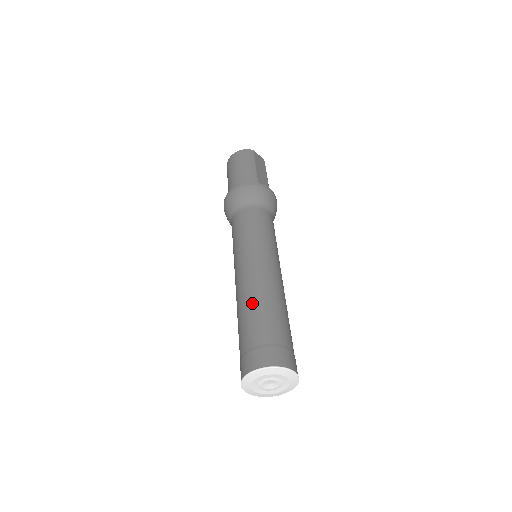
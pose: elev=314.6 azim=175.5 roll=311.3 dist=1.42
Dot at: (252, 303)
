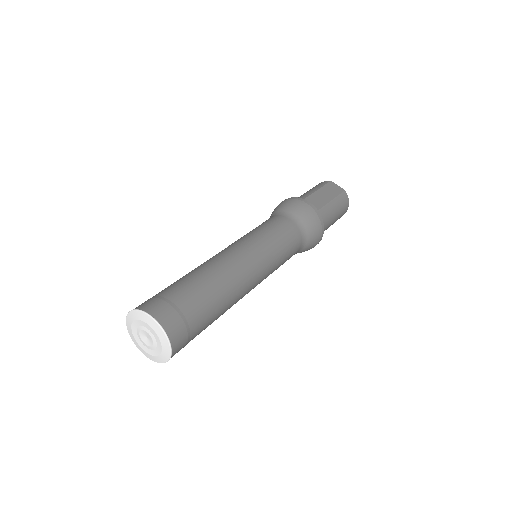
Dot at: occluded
